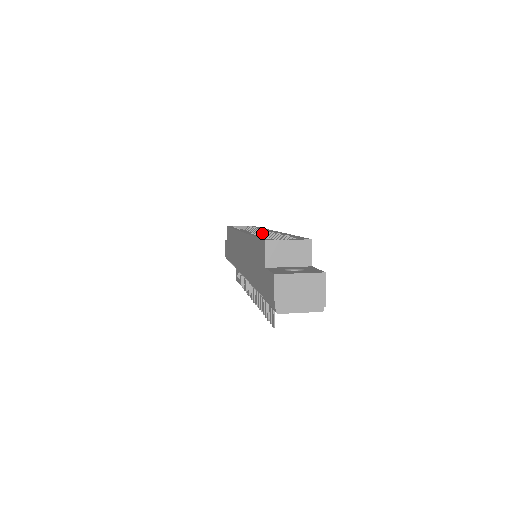
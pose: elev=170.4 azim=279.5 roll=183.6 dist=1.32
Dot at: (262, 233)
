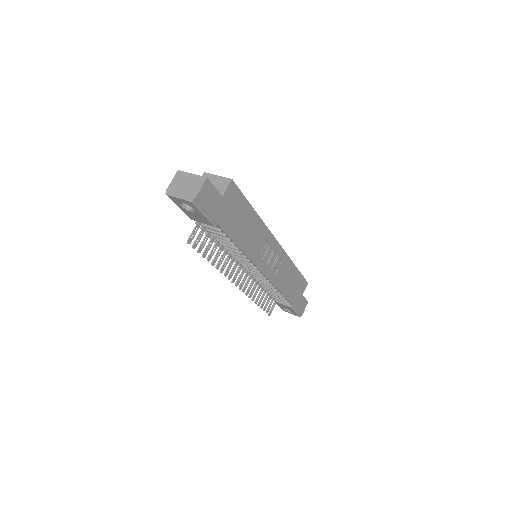
Dot at: occluded
